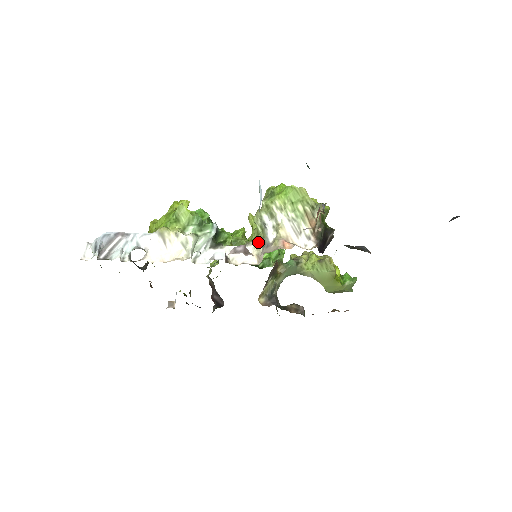
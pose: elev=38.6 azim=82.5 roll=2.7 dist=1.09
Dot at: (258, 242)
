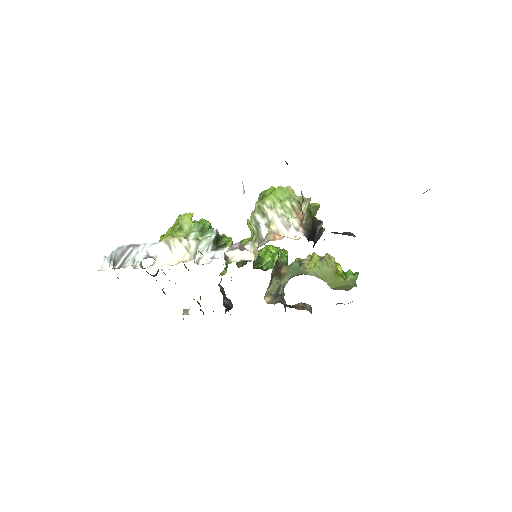
Dot at: (254, 240)
